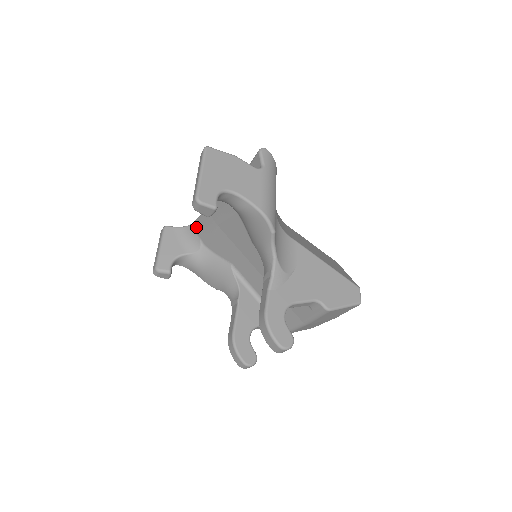
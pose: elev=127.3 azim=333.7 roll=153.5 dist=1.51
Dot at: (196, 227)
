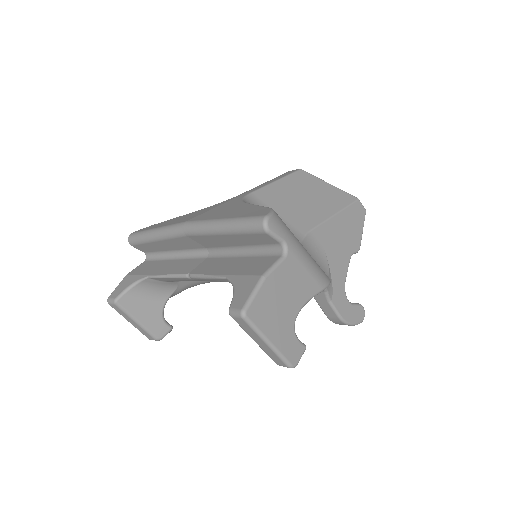
Dot at: (162, 280)
